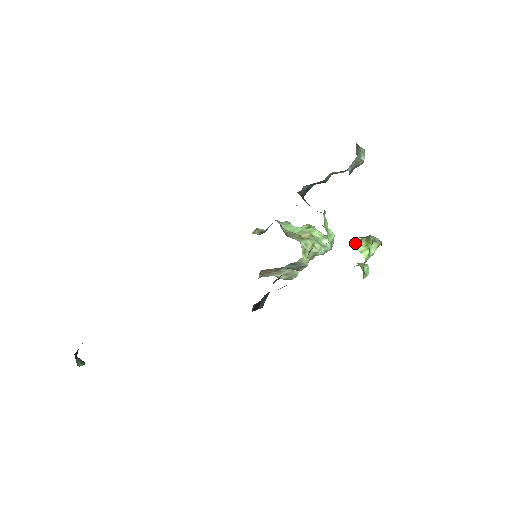
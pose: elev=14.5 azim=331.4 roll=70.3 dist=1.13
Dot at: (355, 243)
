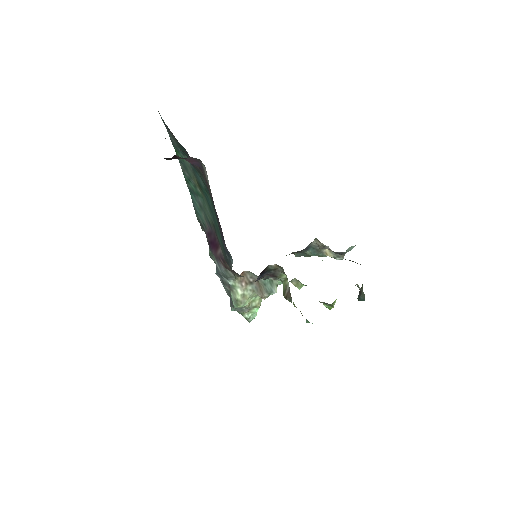
Dot at: occluded
